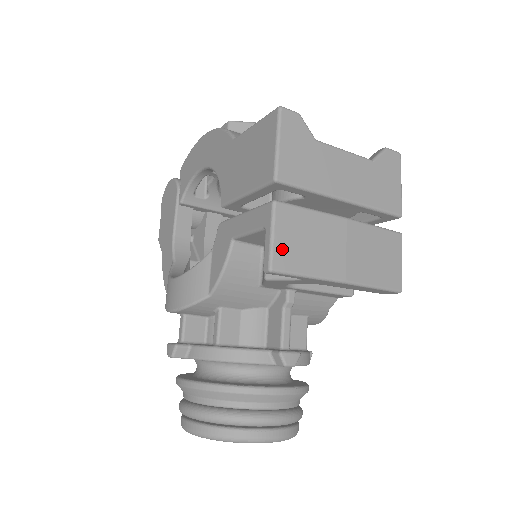
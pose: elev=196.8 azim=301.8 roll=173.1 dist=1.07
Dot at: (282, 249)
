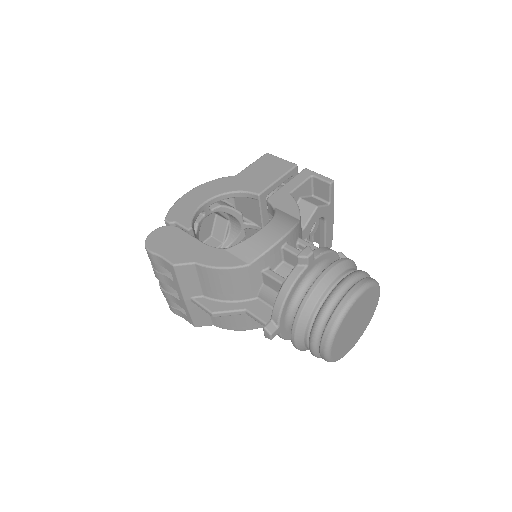
Dot at: occluded
